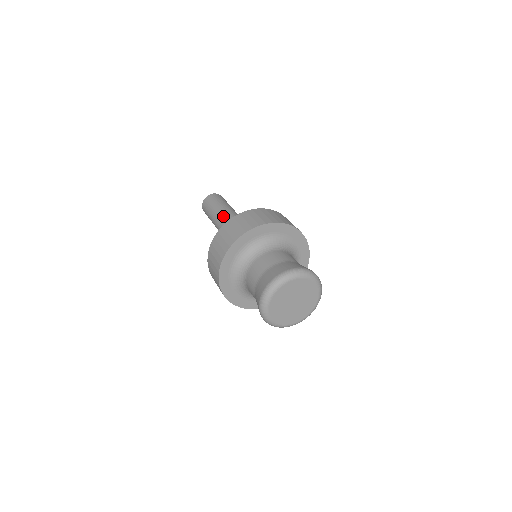
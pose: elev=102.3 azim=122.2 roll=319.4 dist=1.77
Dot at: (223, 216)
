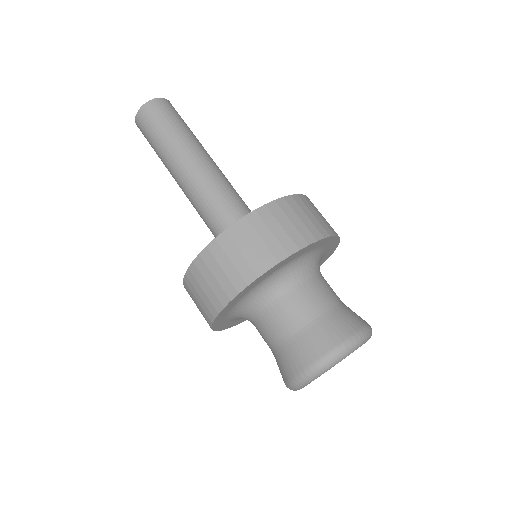
Dot at: (185, 167)
